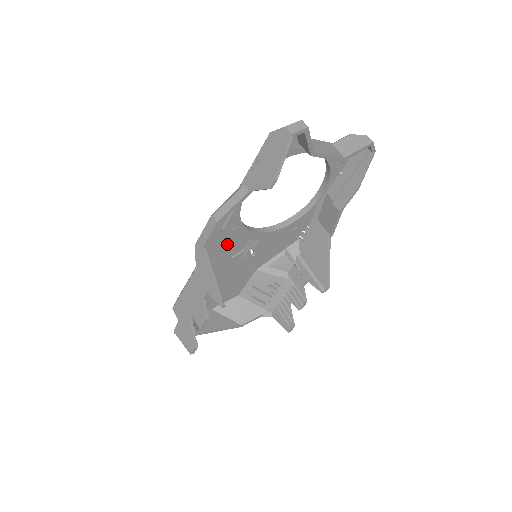
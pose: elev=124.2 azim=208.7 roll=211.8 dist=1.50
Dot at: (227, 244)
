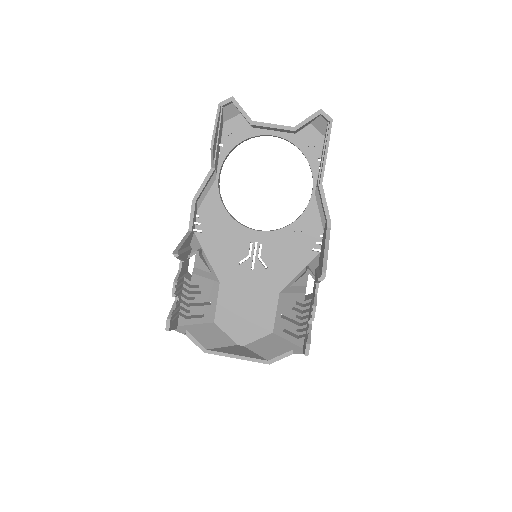
Dot at: (226, 243)
